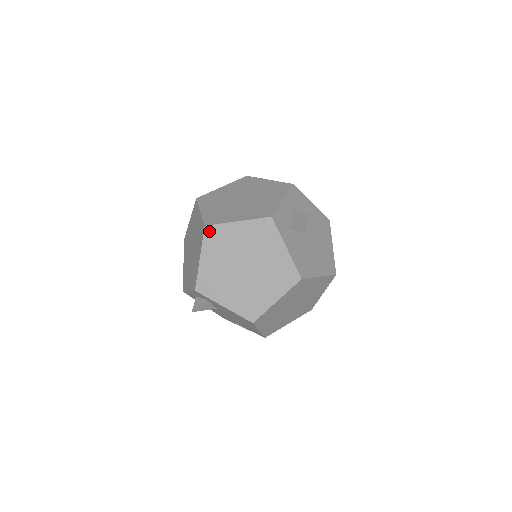
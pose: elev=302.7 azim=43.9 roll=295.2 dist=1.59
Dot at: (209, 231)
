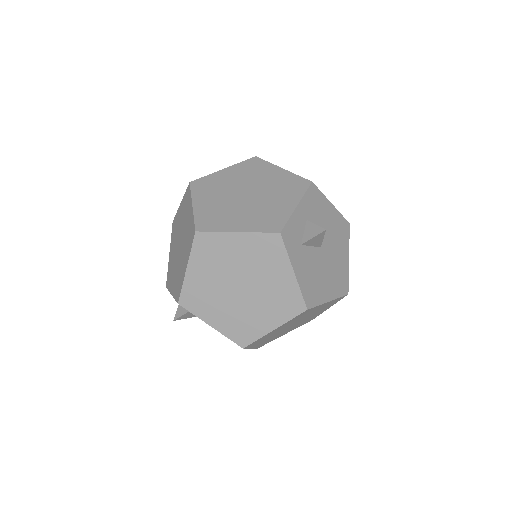
Dot at: (200, 238)
